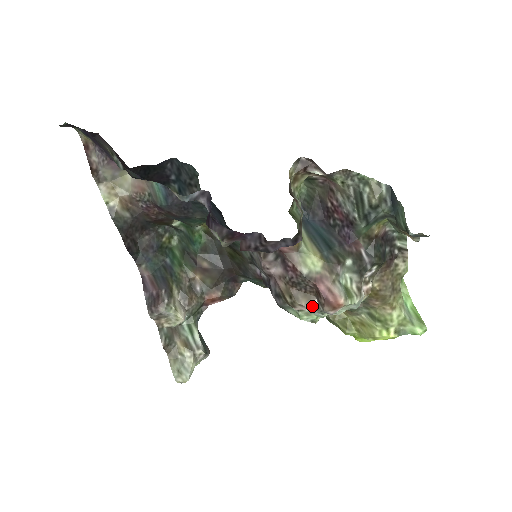
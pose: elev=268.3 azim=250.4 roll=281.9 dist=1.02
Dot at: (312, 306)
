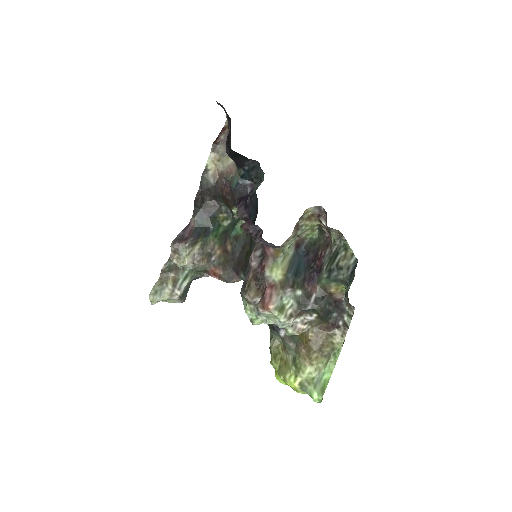
Dot at: (255, 300)
